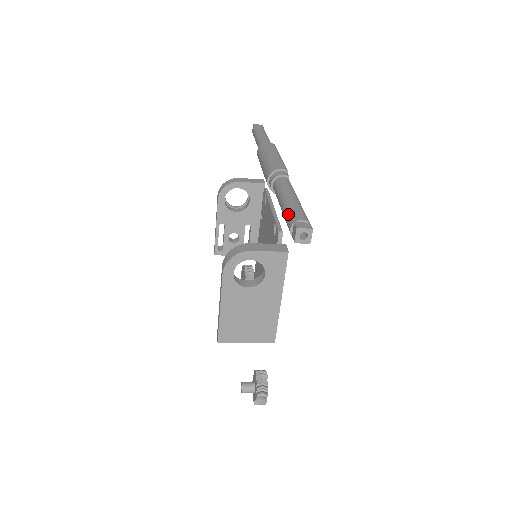
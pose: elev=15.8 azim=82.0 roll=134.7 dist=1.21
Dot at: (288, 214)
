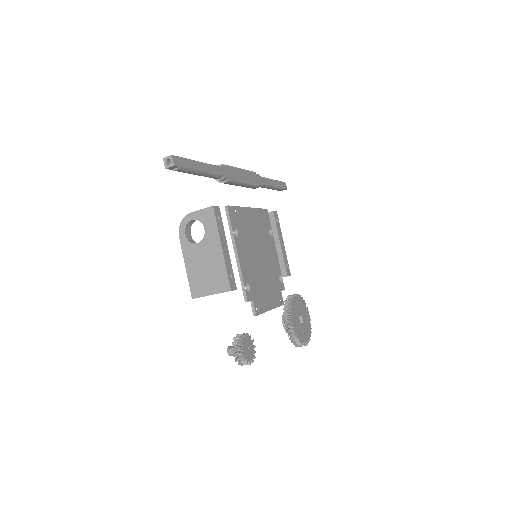
Dot at: occluded
